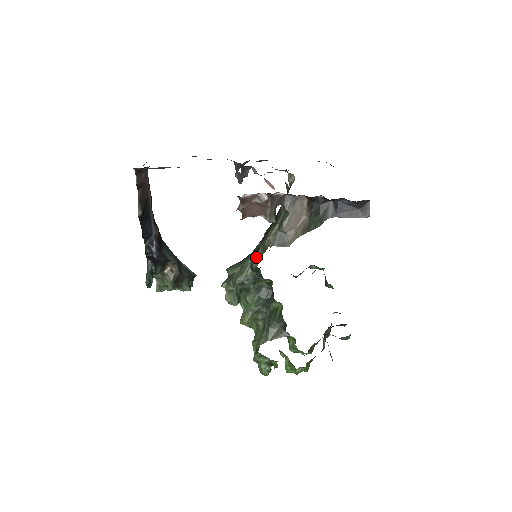
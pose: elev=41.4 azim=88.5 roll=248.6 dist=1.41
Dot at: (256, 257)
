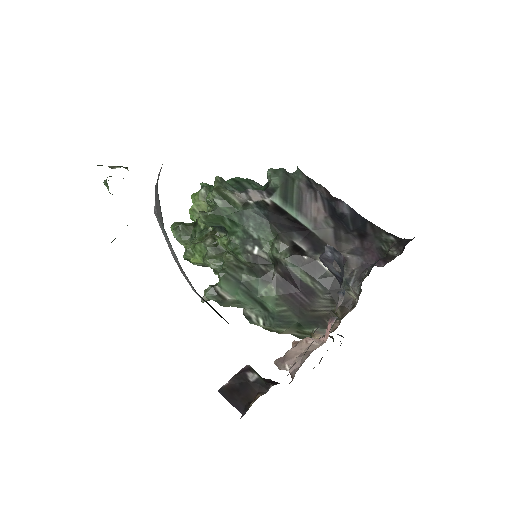
Dot at: (257, 325)
